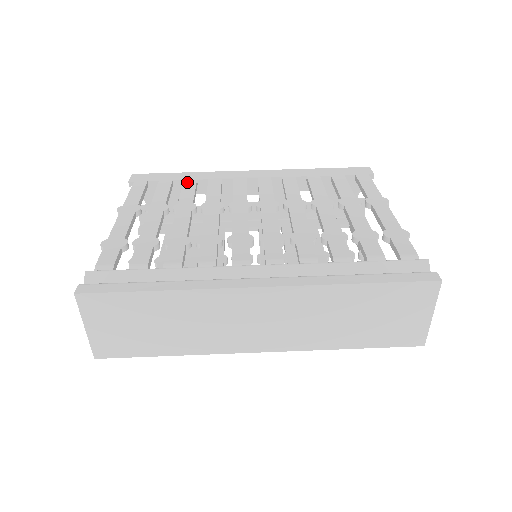
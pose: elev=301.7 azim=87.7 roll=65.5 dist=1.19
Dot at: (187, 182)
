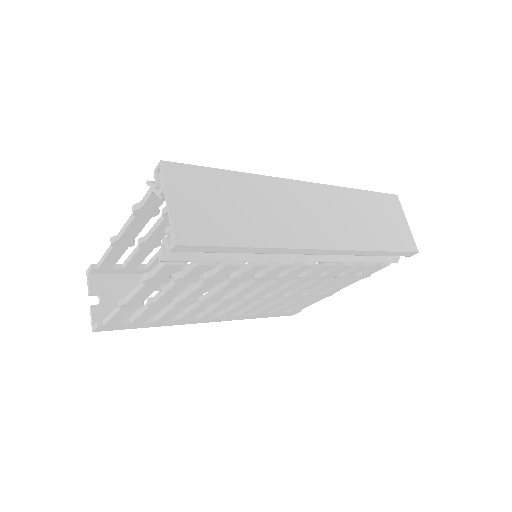
Dot at: occluded
